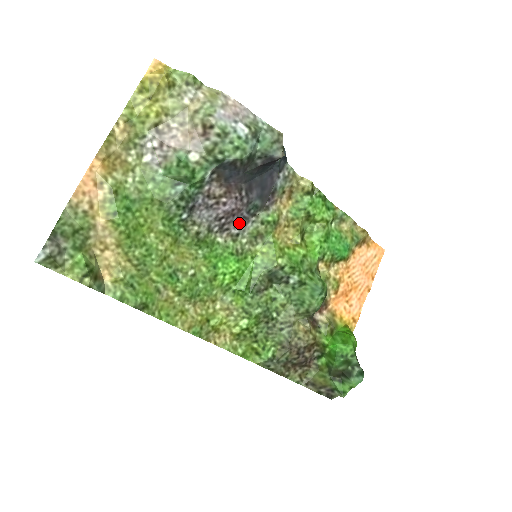
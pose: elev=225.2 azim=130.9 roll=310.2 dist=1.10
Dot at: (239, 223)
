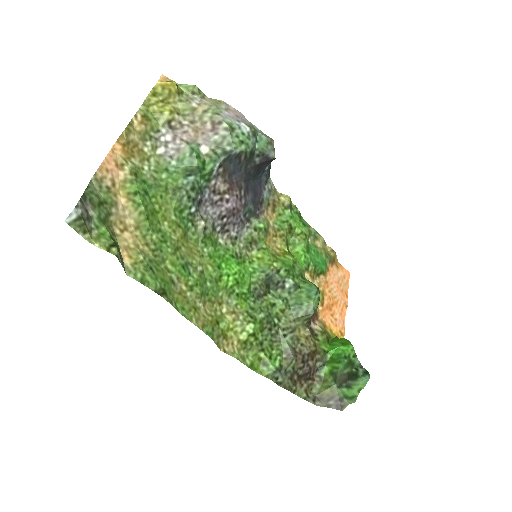
Dot at: (237, 226)
